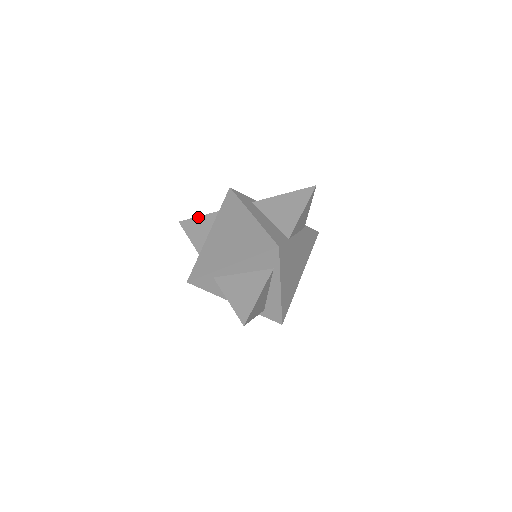
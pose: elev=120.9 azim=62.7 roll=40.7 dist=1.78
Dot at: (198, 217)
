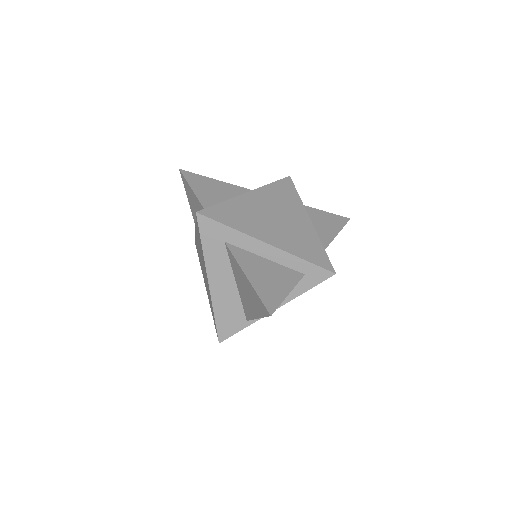
Dot at: (190, 188)
